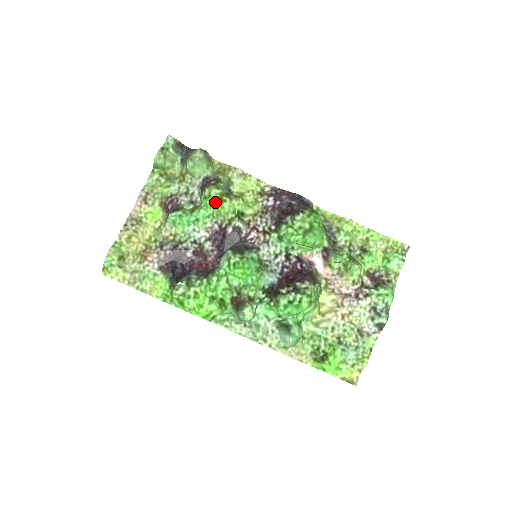
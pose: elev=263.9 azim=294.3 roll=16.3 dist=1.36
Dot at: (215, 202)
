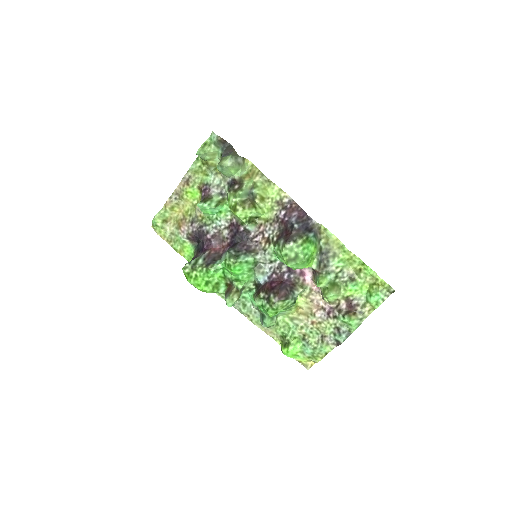
Dot at: (230, 208)
